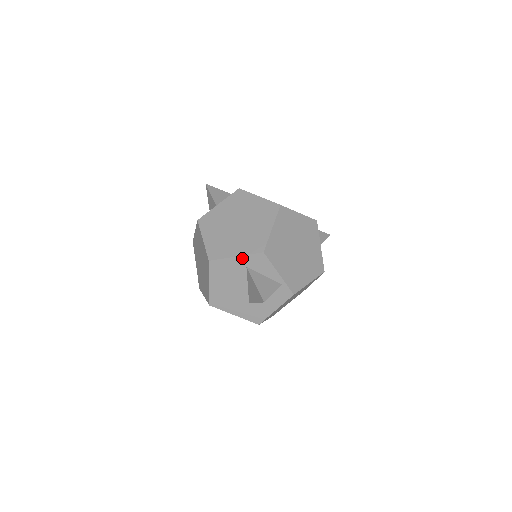
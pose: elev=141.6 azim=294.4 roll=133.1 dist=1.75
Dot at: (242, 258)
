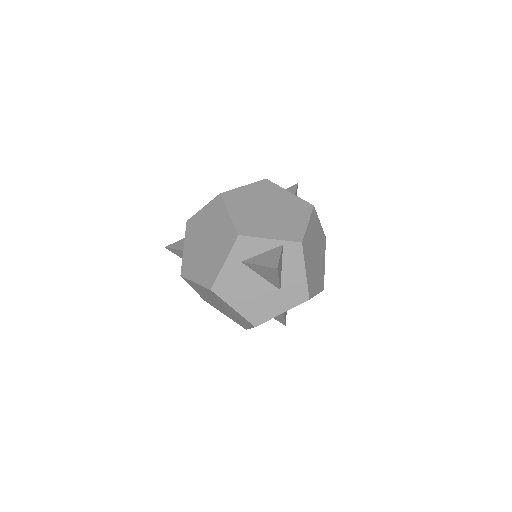
Dot at: (230, 259)
